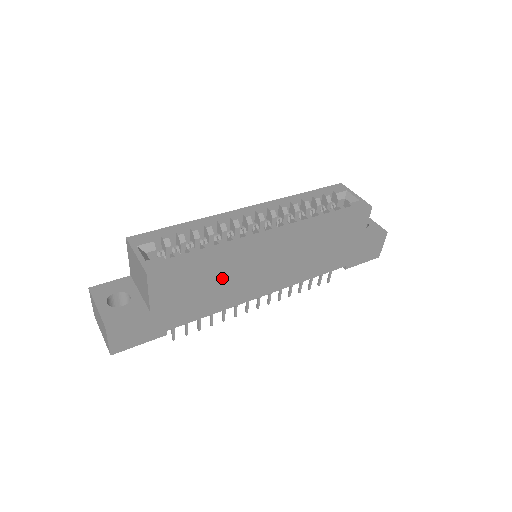
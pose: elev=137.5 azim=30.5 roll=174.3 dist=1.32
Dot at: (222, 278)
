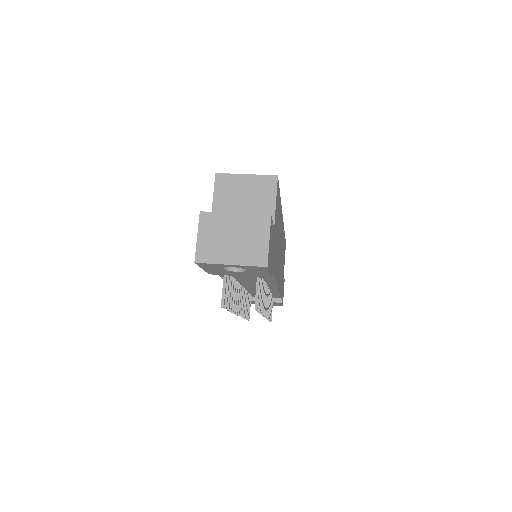
Dot at: (278, 235)
